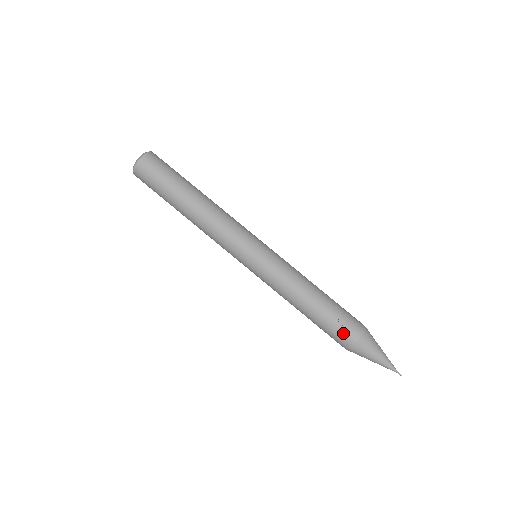
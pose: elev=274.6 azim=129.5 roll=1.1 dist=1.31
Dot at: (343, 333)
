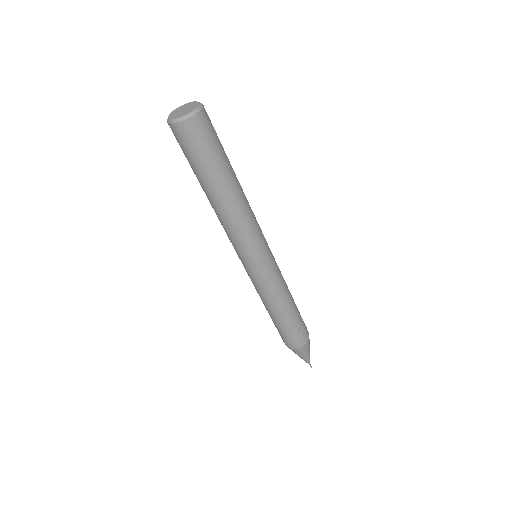
Dot at: (300, 336)
